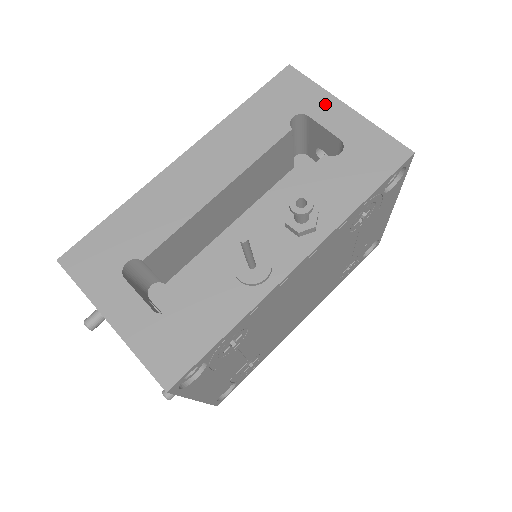
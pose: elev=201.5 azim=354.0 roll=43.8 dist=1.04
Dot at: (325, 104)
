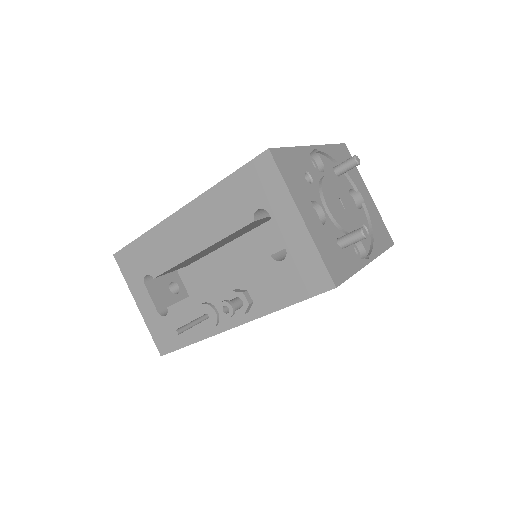
Dot at: (285, 208)
